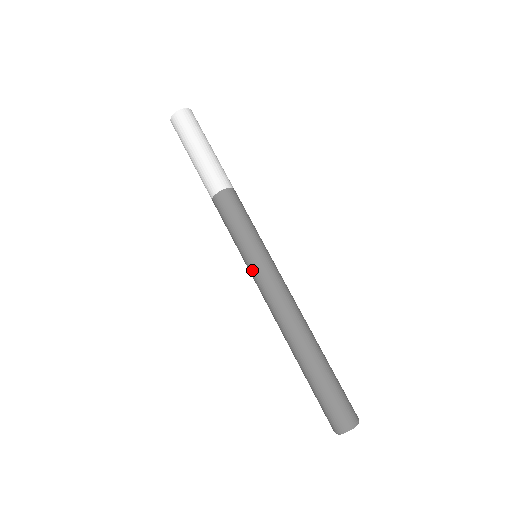
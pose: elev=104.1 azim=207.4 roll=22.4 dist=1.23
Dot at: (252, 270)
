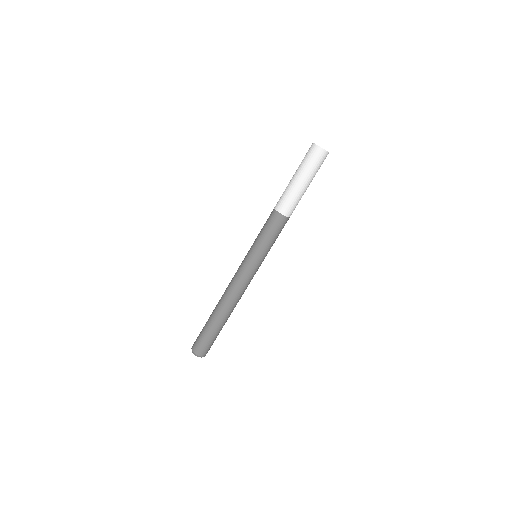
Dot at: (250, 265)
